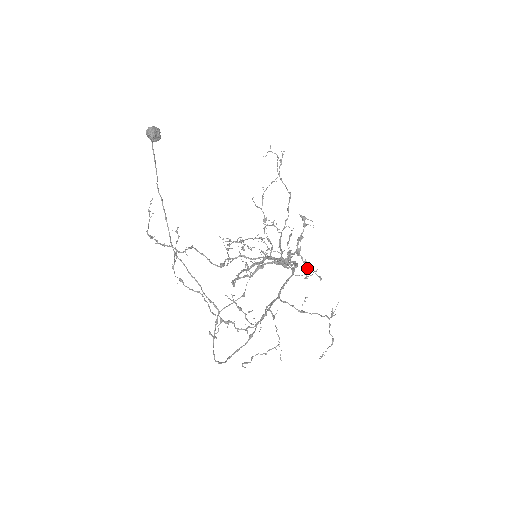
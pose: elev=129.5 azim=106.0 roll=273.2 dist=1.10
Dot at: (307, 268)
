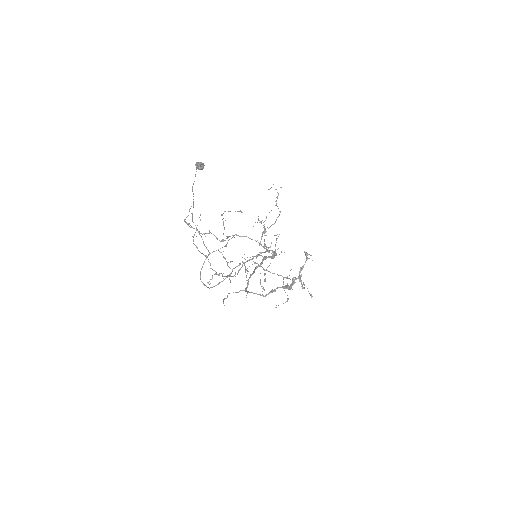
Dot at: occluded
